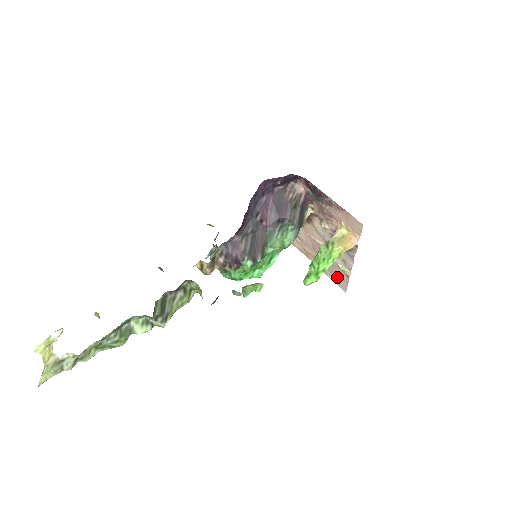
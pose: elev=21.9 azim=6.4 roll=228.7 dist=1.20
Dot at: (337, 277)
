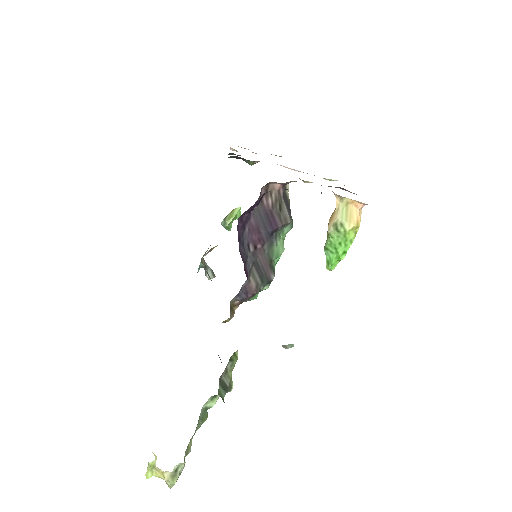
Dot at: occluded
